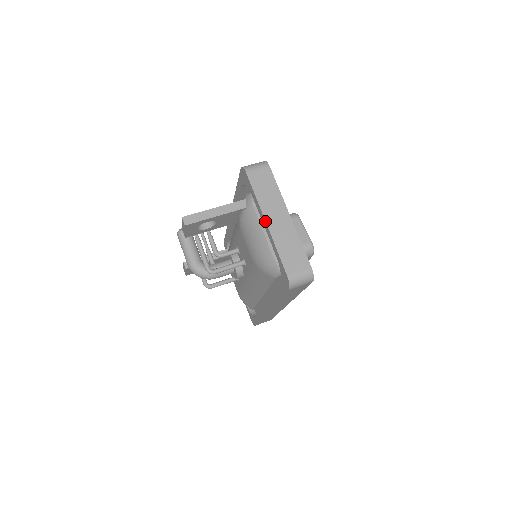
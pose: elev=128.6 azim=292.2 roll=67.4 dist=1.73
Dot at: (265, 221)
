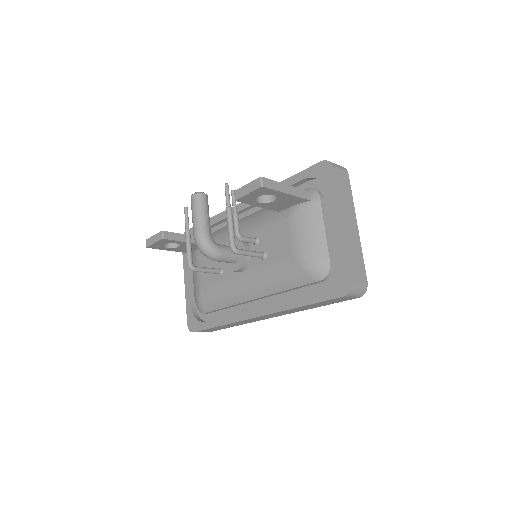
Dot at: (342, 220)
